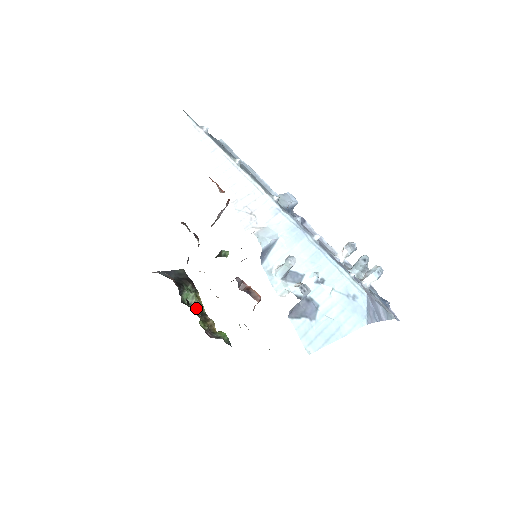
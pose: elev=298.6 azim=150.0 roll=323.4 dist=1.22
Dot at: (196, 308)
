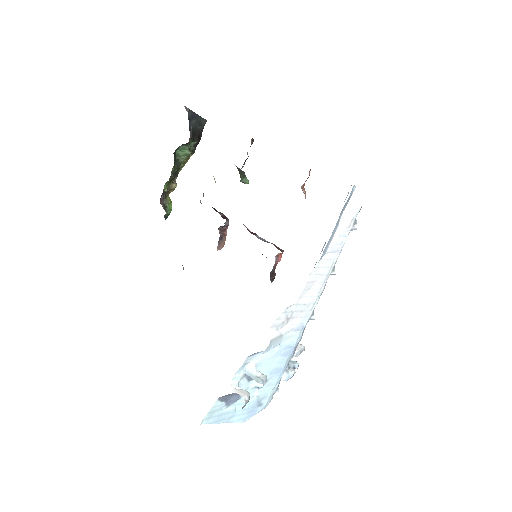
Dot at: (177, 164)
